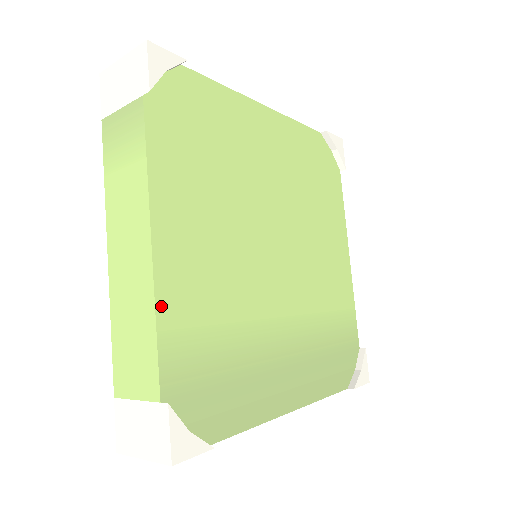
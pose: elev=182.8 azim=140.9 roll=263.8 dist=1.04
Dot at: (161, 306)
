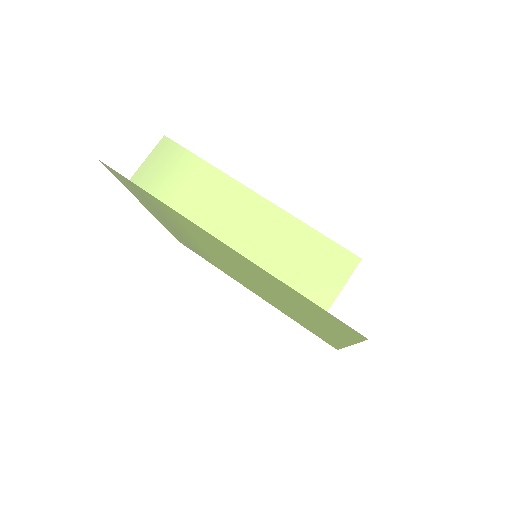
Dot at: (299, 221)
